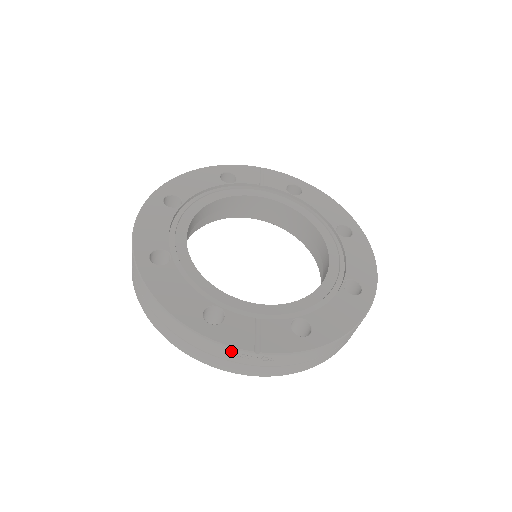
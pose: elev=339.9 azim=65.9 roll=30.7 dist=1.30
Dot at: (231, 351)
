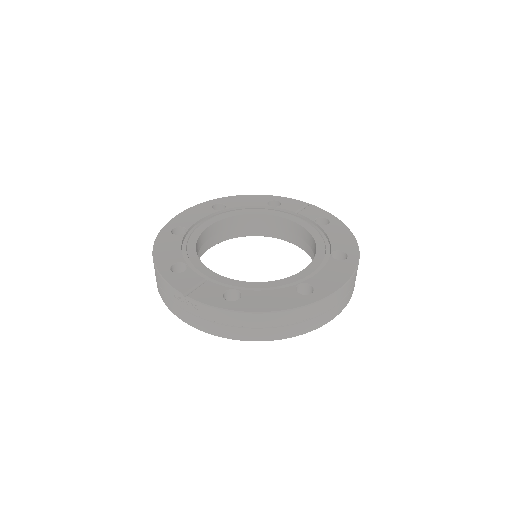
Dot at: (172, 291)
